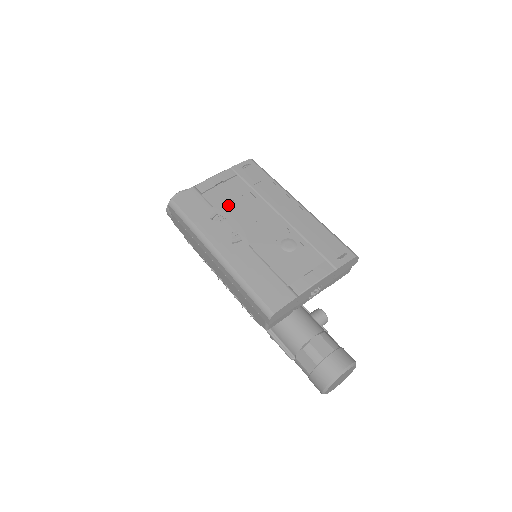
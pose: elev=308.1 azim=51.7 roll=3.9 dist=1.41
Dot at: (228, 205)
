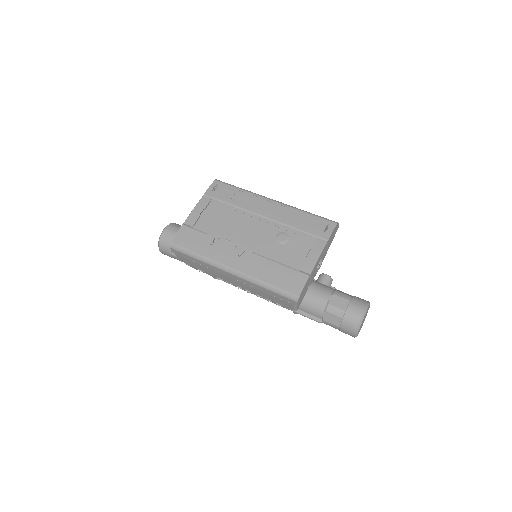
Dot at: (219, 227)
